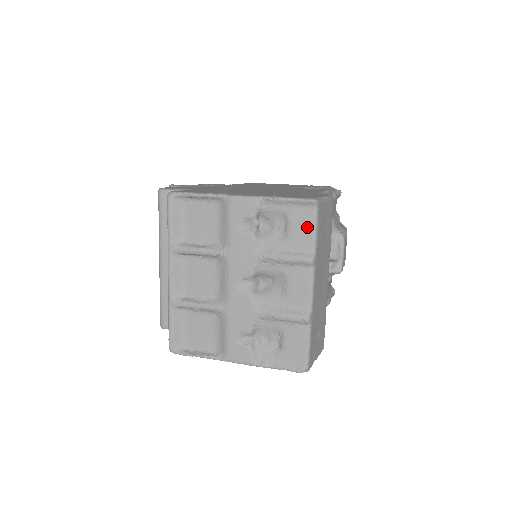
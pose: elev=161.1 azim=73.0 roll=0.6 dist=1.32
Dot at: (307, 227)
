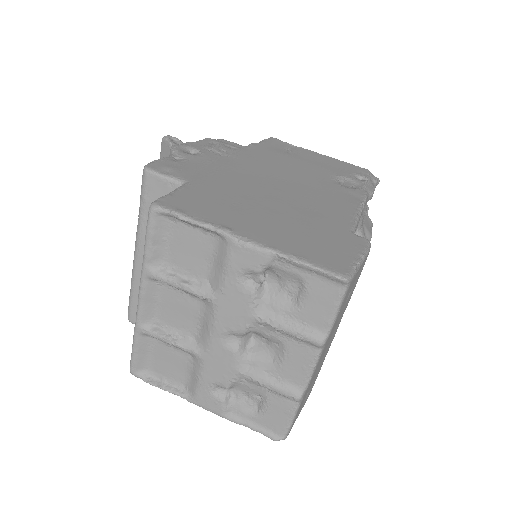
Dot at: (327, 305)
